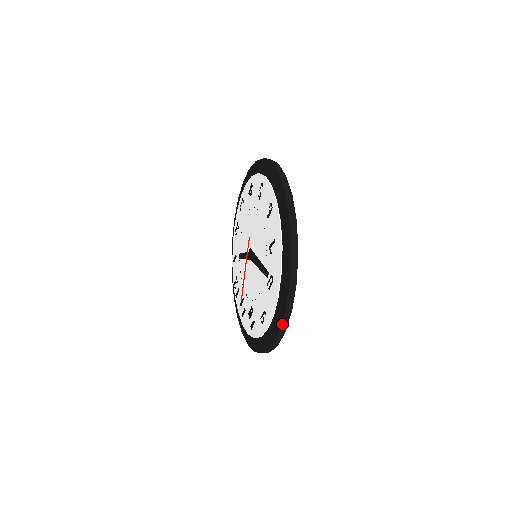
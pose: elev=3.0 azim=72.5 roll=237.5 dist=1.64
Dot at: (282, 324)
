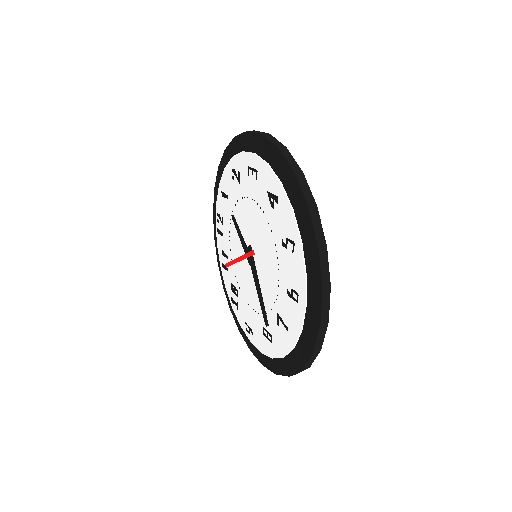
Dot at: (268, 368)
